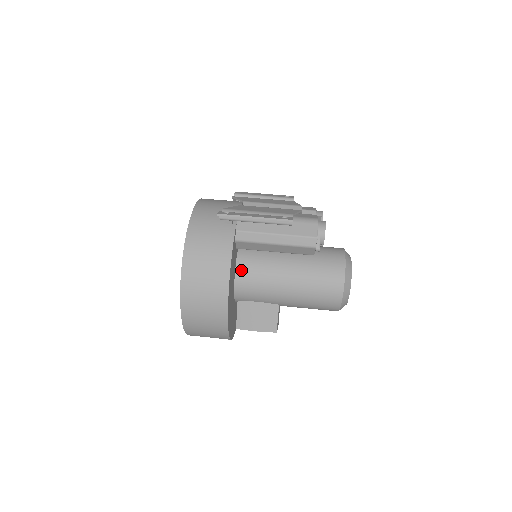
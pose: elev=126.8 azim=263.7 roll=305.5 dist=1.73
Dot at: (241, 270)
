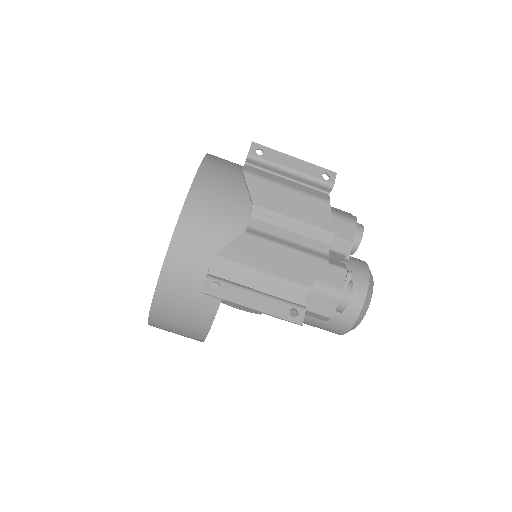
Dot at: occluded
